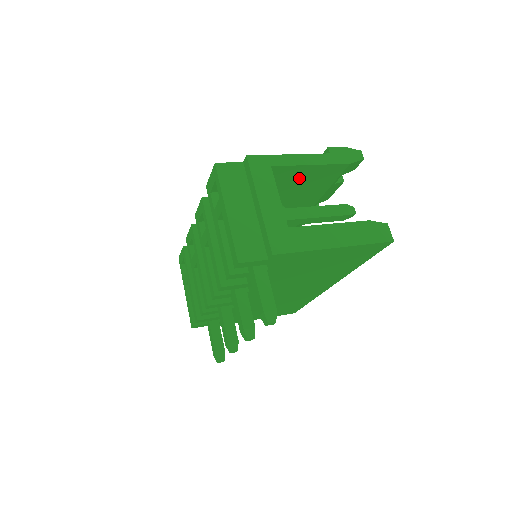
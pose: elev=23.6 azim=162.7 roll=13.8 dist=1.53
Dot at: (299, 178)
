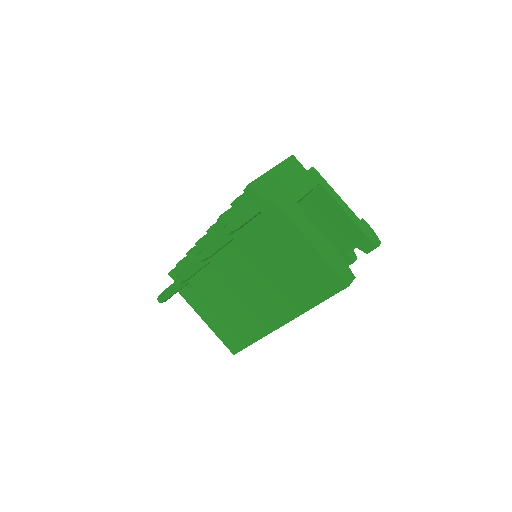
Dot at: (329, 218)
